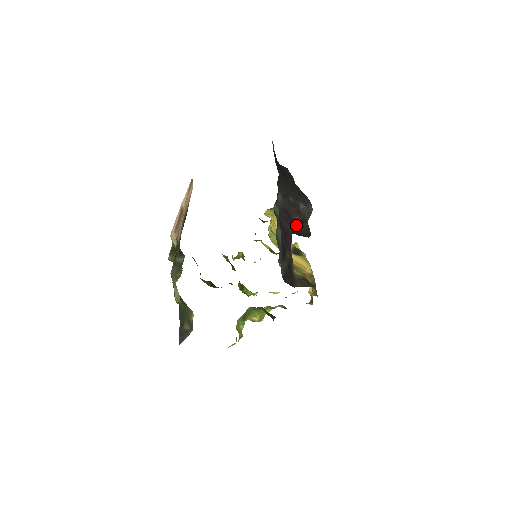
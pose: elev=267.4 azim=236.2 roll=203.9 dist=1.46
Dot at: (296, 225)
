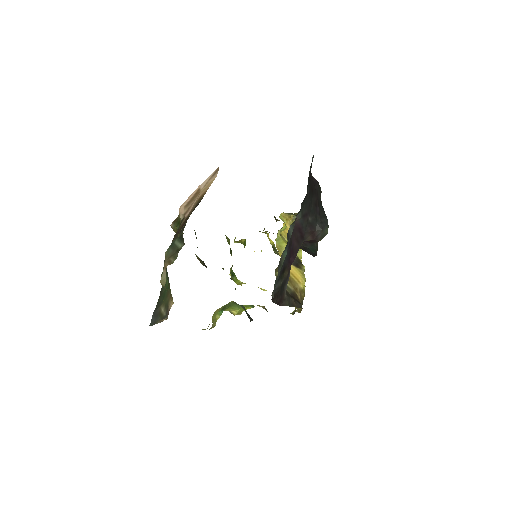
Dot at: (306, 242)
